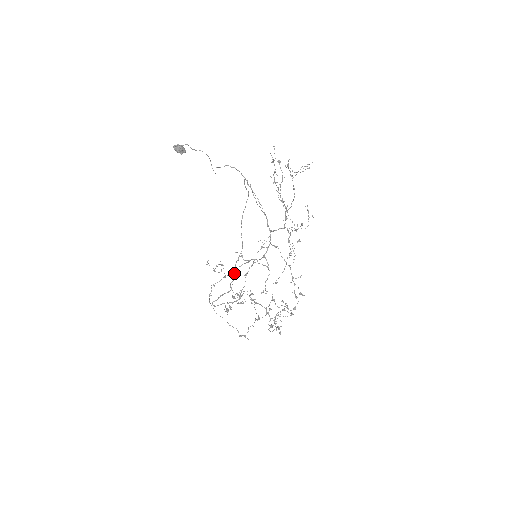
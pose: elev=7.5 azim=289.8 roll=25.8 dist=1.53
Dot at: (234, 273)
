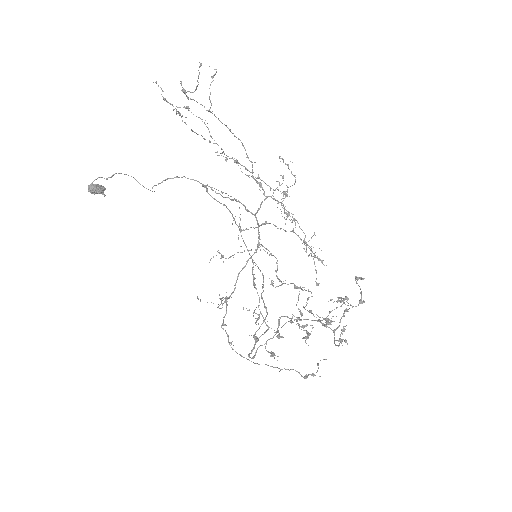
Dot at: occluded
